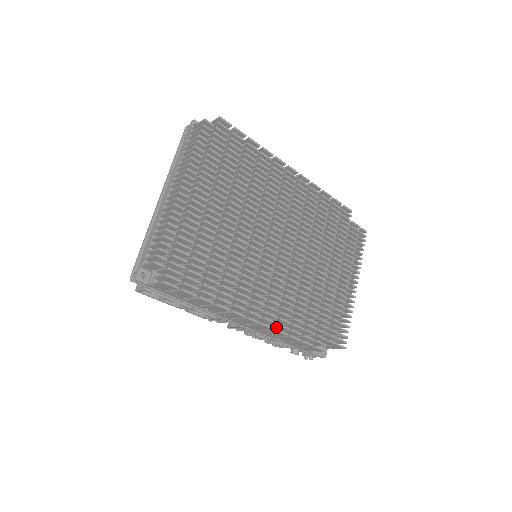
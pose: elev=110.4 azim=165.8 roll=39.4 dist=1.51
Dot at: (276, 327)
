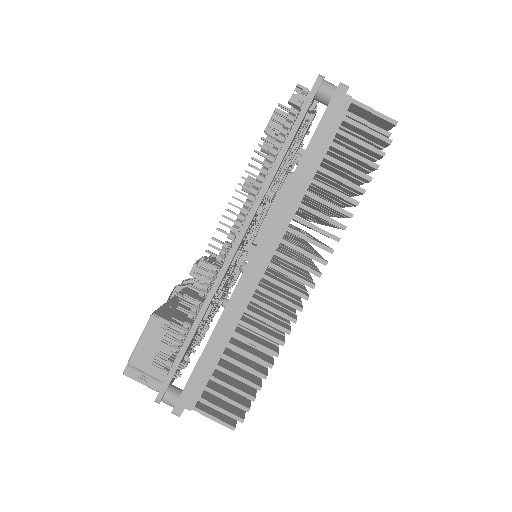
Dot at: occluded
